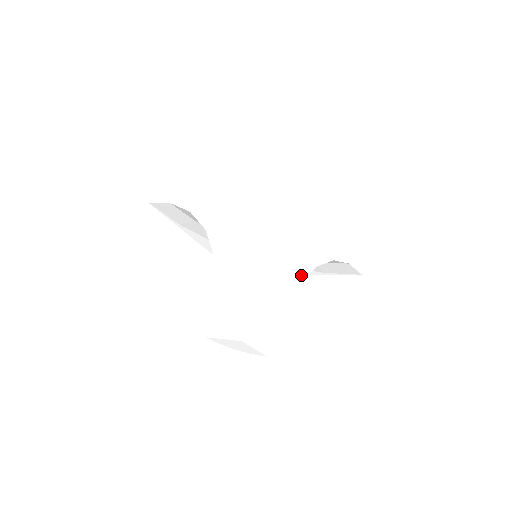
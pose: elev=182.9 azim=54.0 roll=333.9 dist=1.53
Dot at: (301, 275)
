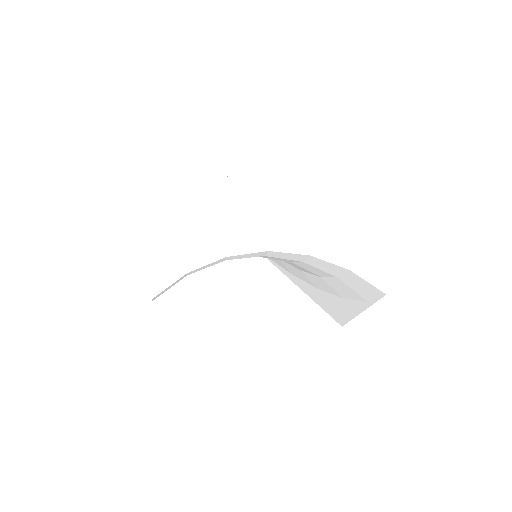
Dot at: (236, 250)
